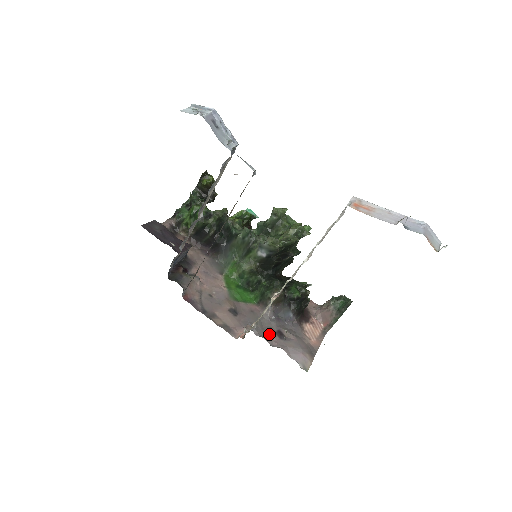
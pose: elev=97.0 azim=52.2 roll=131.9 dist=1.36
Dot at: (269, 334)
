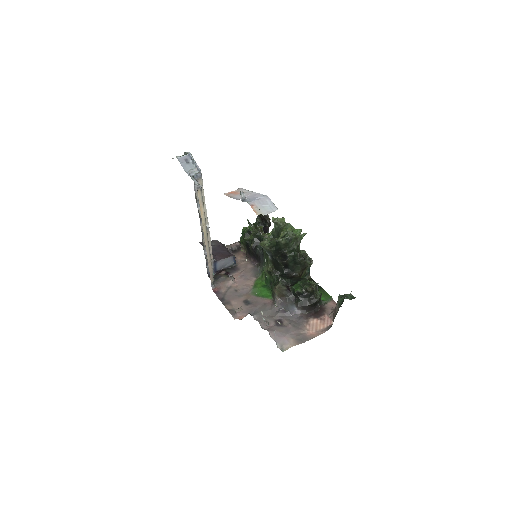
Dot at: (268, 321)
